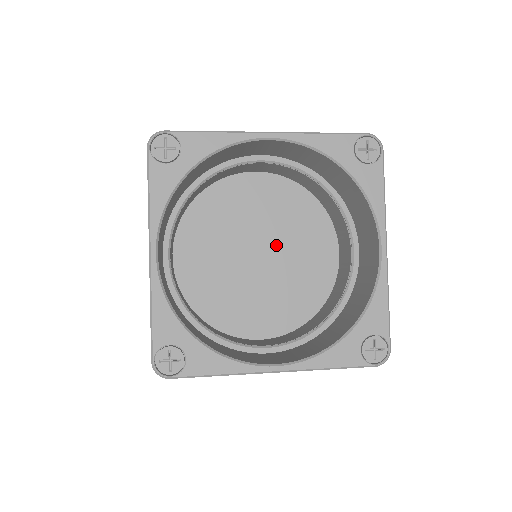
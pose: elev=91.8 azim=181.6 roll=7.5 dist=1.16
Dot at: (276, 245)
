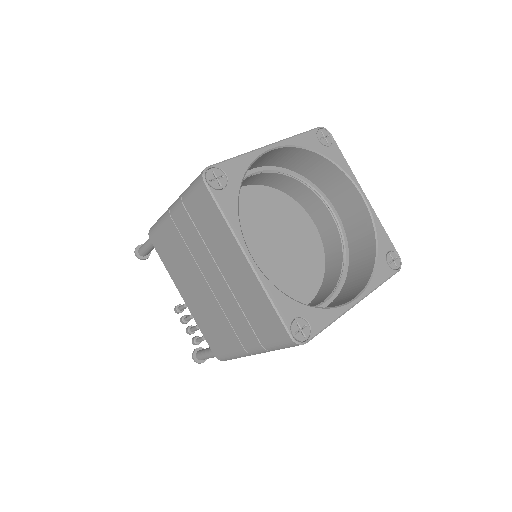
Dot at: (277, 236)
